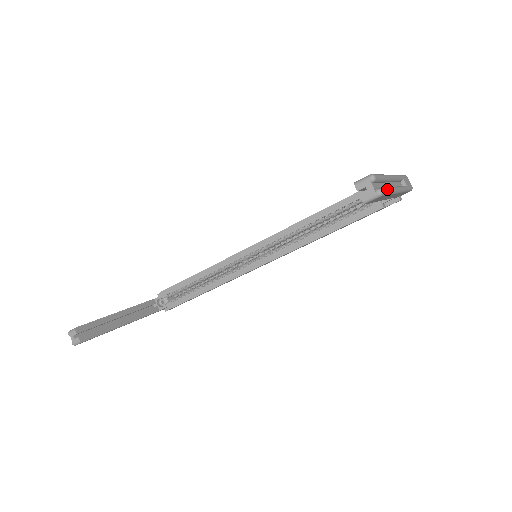
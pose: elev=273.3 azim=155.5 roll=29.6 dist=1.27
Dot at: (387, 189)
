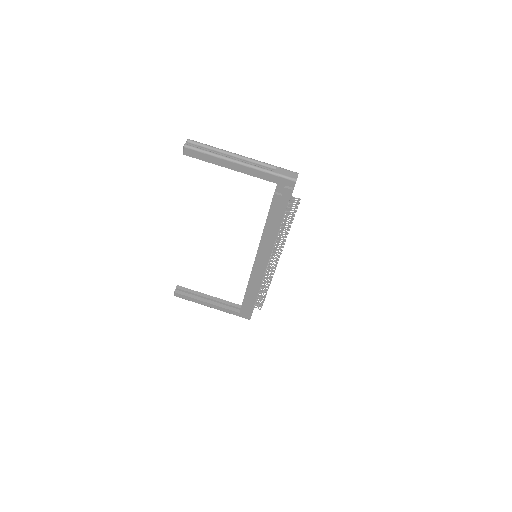
Dot at: (201, 149)
